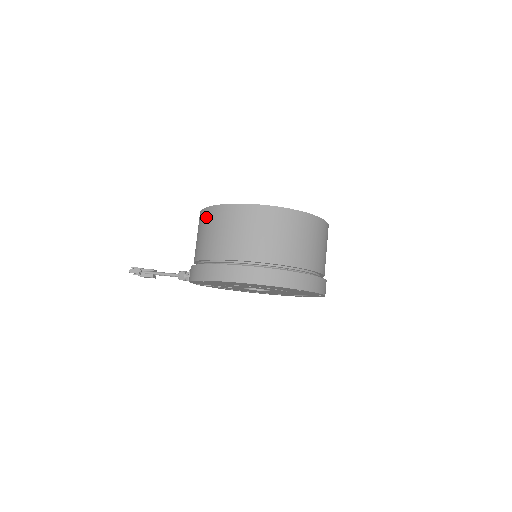
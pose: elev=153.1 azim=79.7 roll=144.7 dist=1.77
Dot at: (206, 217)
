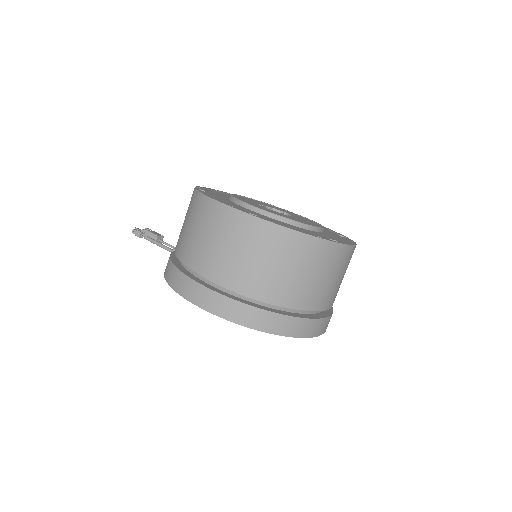
Dot at: occluded
